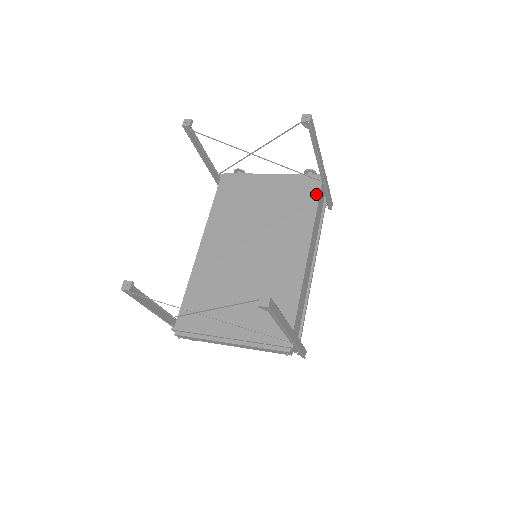
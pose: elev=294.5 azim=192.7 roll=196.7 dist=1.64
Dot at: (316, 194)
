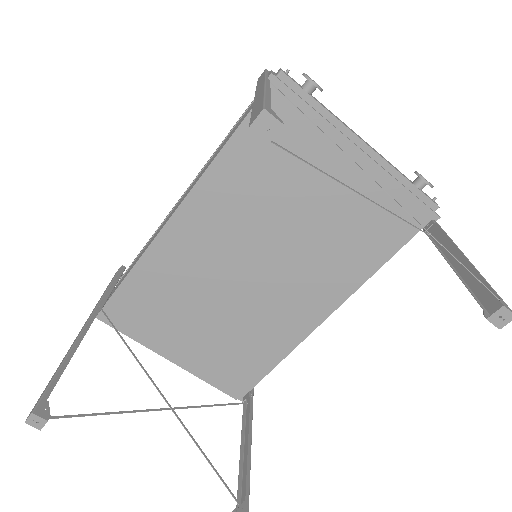
Dot at: (401, 241)
